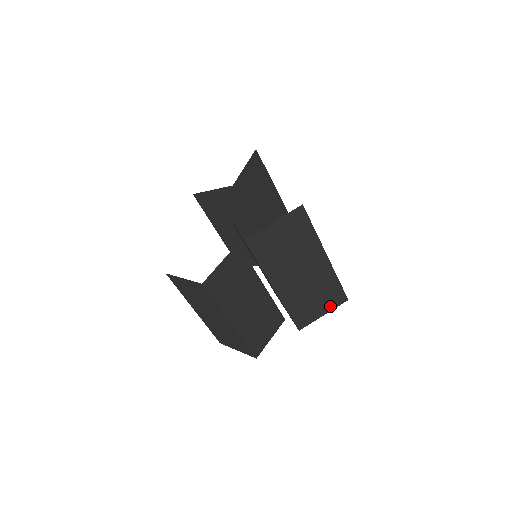
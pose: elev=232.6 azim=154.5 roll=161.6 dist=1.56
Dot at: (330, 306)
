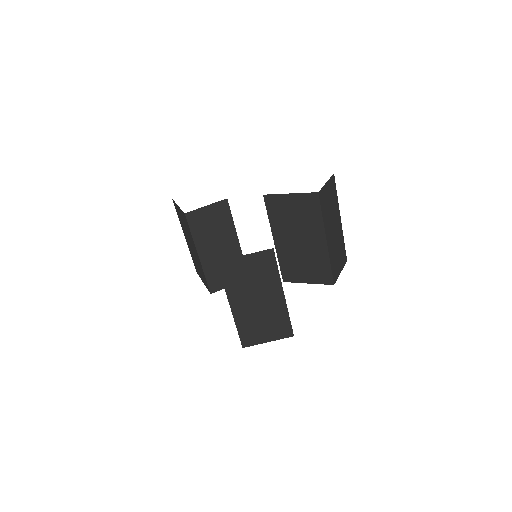
Dot at: (342, 264)
